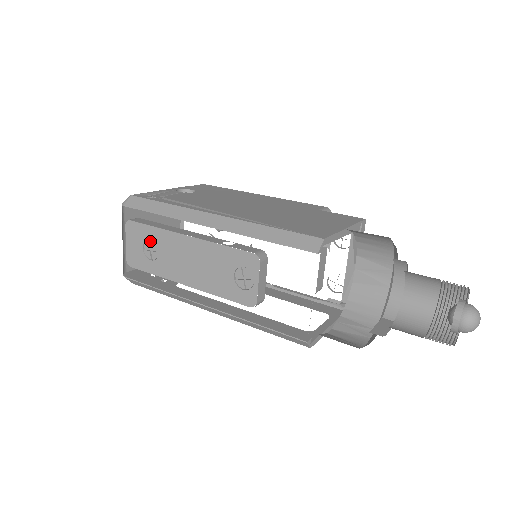
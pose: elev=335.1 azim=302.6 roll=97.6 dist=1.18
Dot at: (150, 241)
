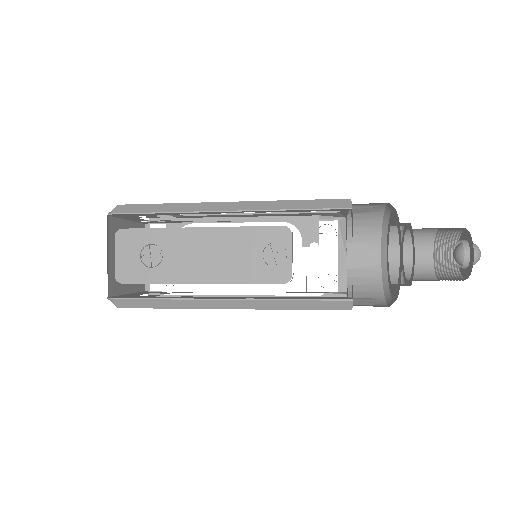
Dot at: (149, 247)
